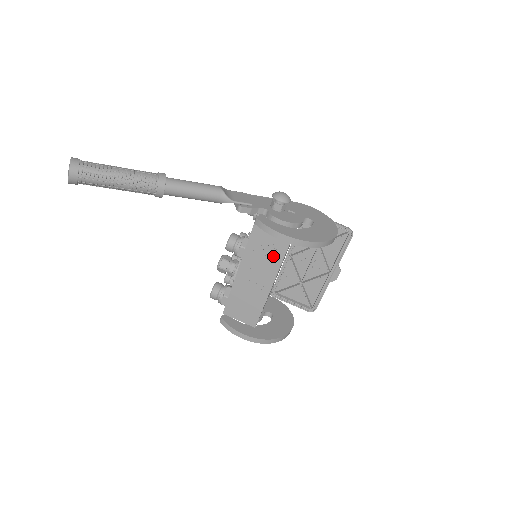
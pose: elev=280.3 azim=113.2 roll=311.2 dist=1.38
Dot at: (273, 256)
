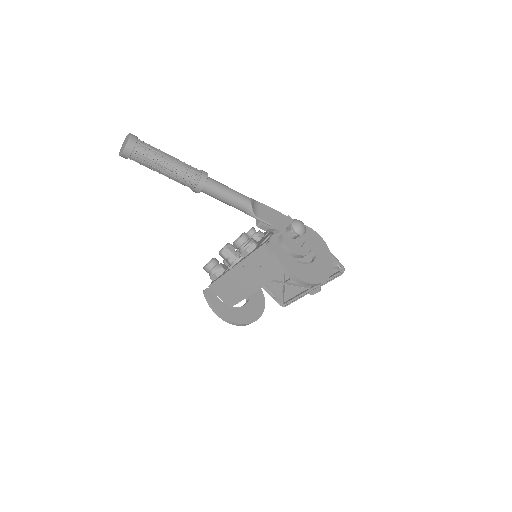
Dot at: (269, 272)
